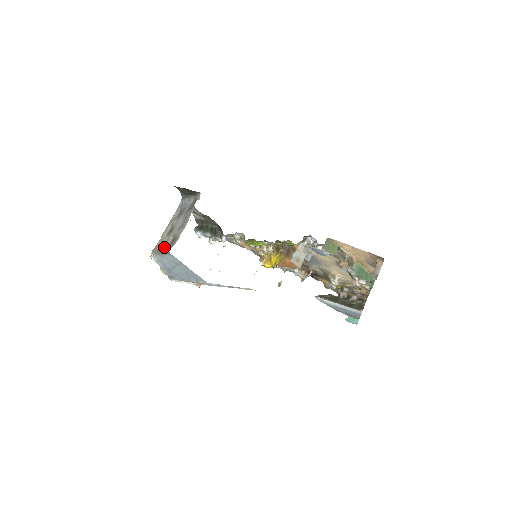
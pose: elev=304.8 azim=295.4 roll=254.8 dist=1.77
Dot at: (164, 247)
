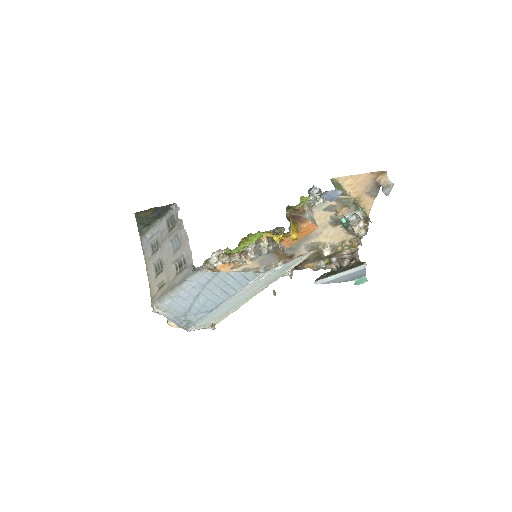
Dot at: (173, 280)
